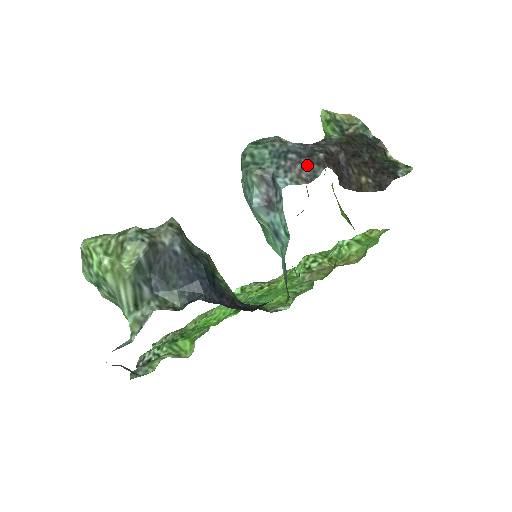
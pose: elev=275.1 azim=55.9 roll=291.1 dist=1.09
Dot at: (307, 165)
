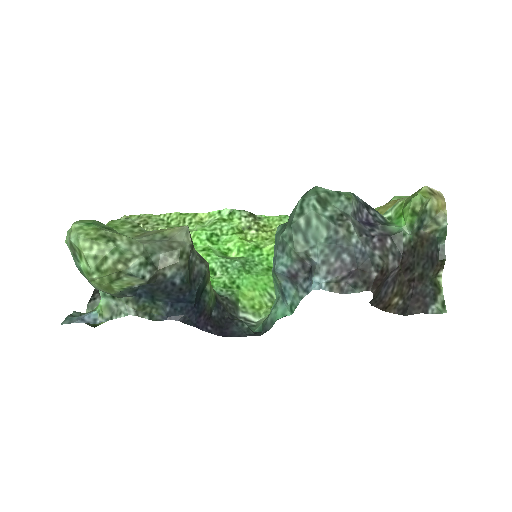
Dot at: (354, 276)
